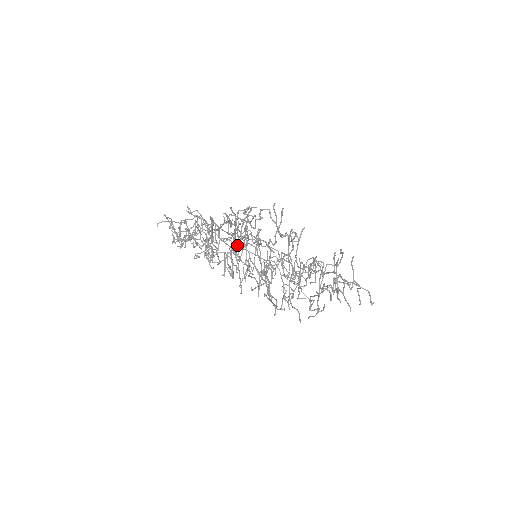
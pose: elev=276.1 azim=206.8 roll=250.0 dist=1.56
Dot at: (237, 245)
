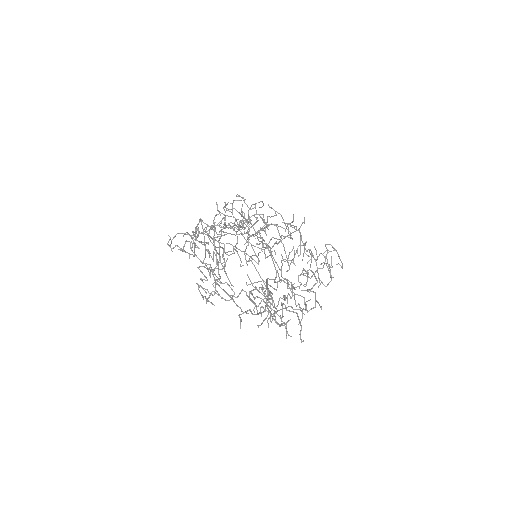
Dot at: (246, 242)
